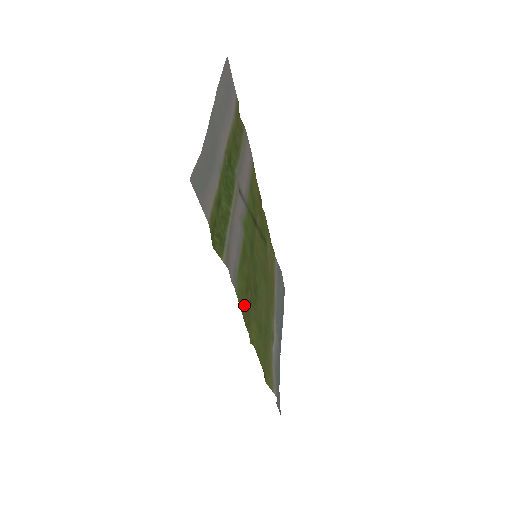
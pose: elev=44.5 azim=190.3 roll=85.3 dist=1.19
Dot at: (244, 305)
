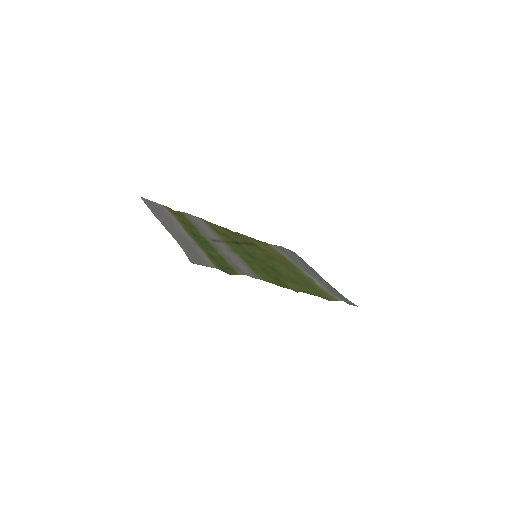
Dot at: (274, 281)
